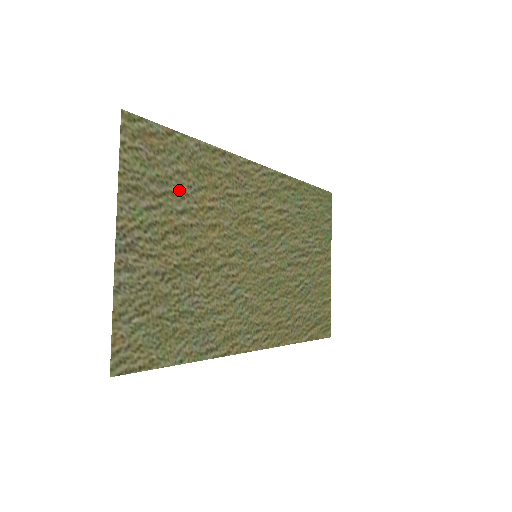
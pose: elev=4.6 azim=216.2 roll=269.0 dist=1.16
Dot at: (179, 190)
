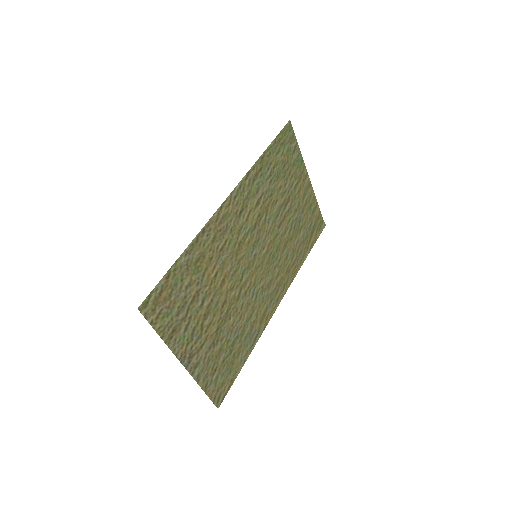
Dot at: (194, 295)
